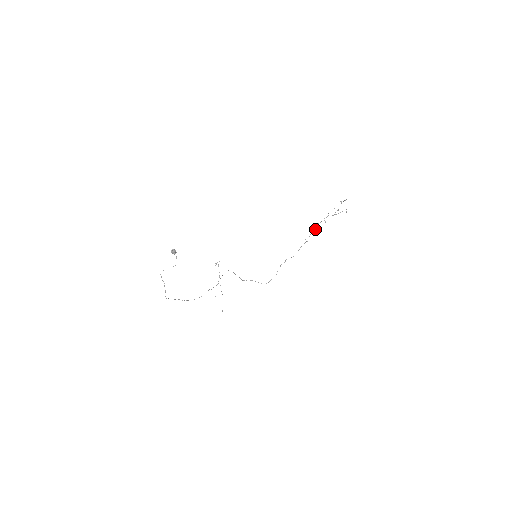
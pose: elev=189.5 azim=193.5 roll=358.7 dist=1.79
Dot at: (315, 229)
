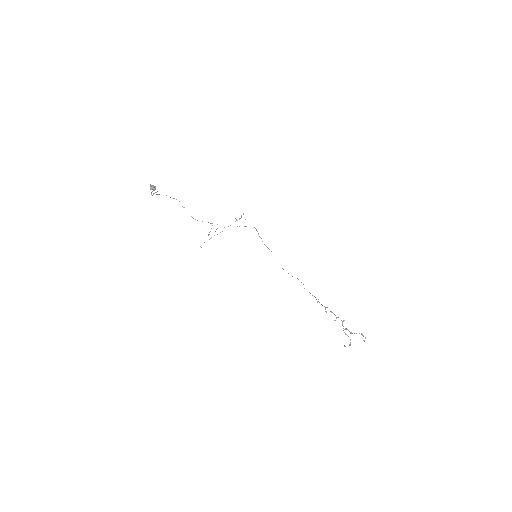
Dot at: occluded
